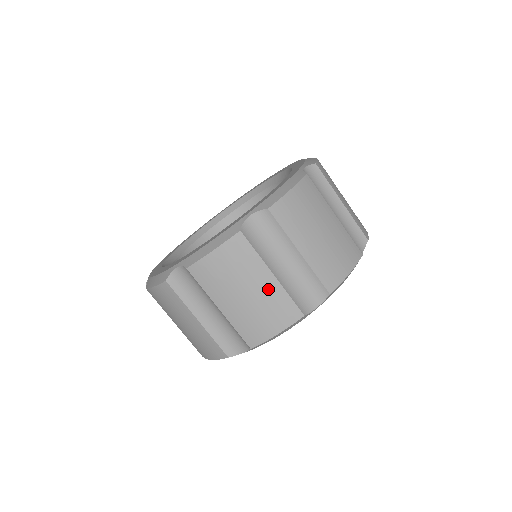
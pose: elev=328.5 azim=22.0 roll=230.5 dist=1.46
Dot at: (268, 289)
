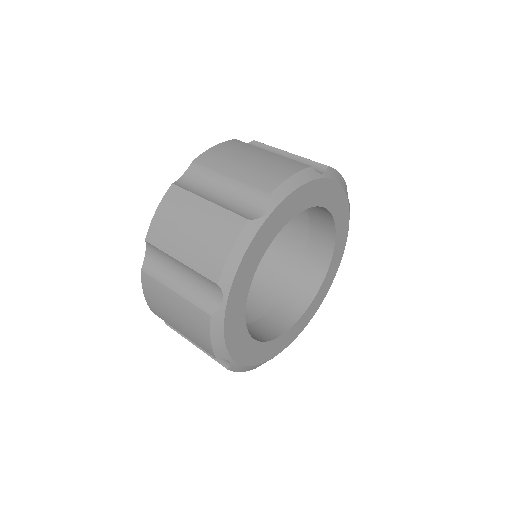
Dot at: (207, 214)
